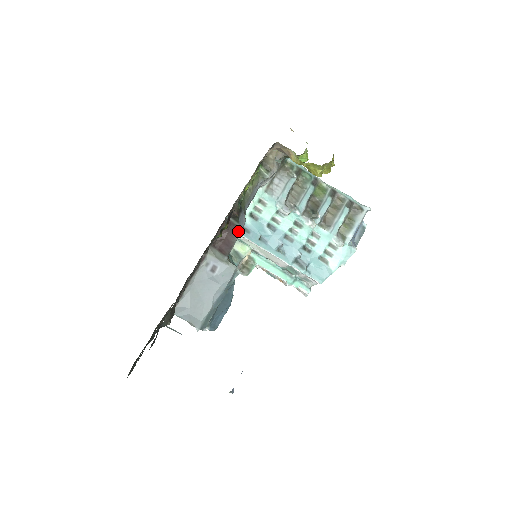
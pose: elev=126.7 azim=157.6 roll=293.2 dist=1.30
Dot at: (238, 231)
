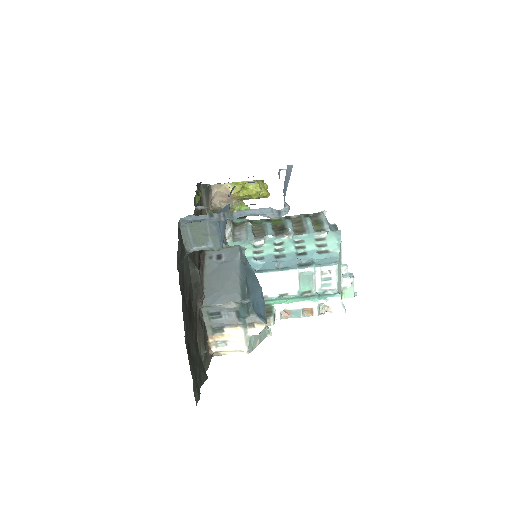
Dot at: occluded
